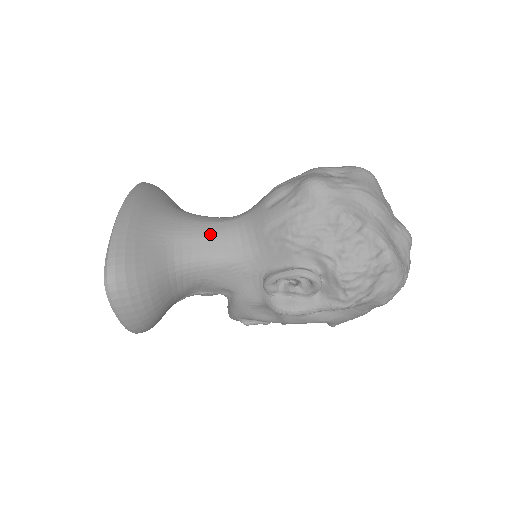
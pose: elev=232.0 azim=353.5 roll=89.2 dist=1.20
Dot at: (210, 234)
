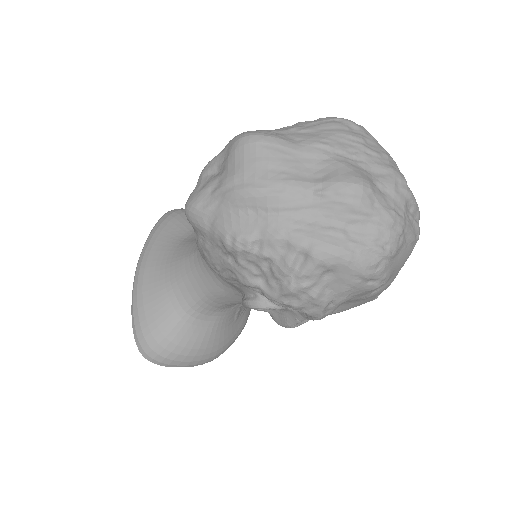
Dot at: (192, 271)
